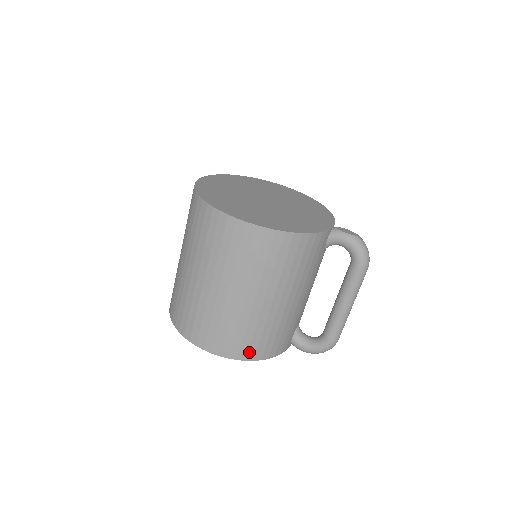
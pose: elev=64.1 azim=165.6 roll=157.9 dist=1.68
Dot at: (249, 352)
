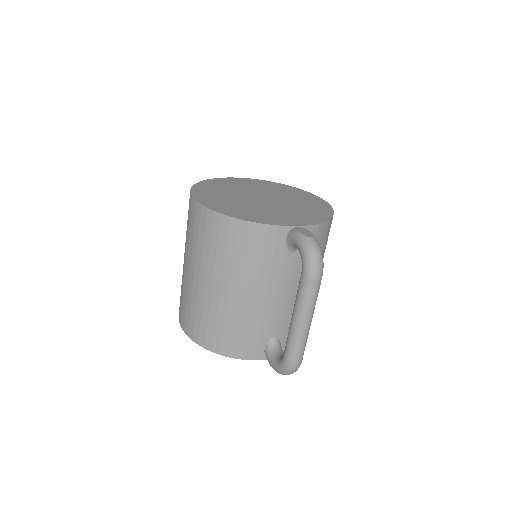
Dot at: (207, 340)
